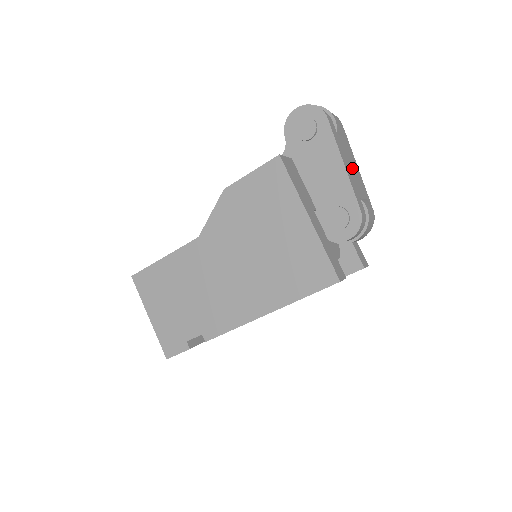
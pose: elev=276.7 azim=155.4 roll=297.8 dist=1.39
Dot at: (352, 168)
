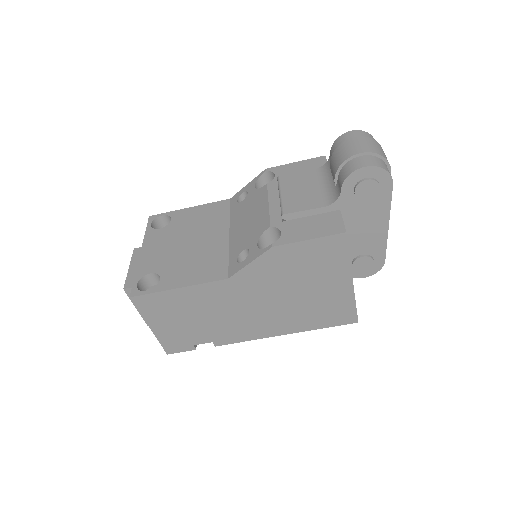
Dot at: occluded
